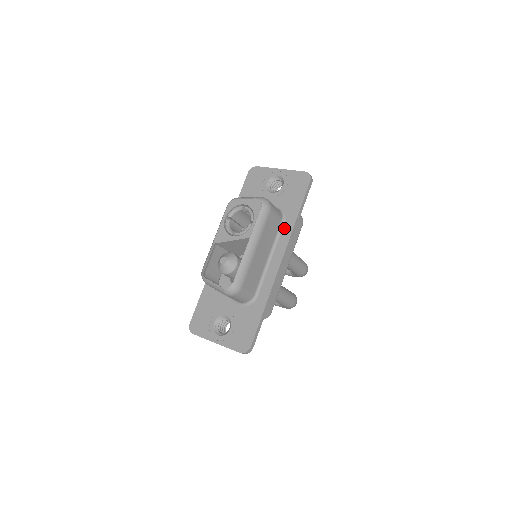
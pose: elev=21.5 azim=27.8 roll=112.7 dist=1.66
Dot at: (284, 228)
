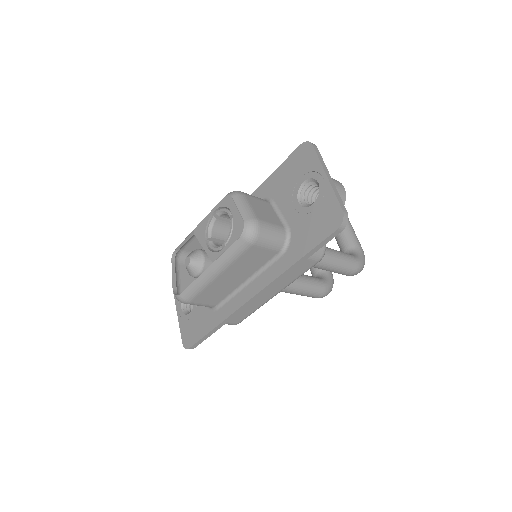
Dot at: (277, 263)
